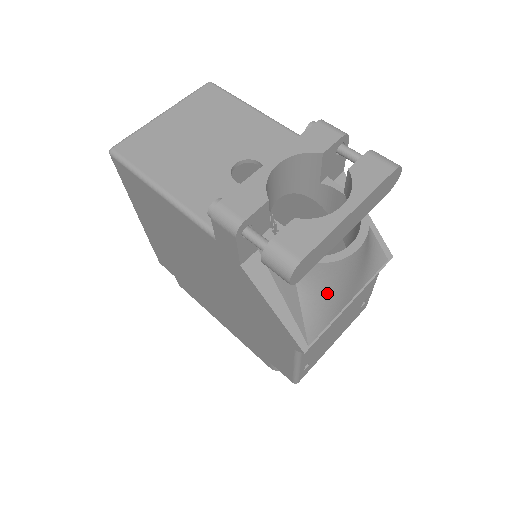
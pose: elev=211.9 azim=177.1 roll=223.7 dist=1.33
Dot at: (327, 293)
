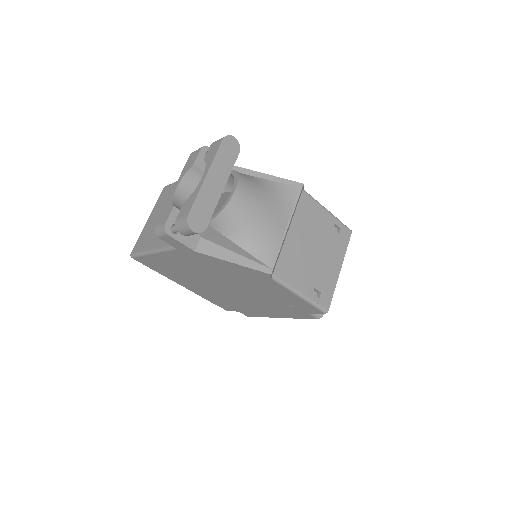
Dot at: (249, 229)
